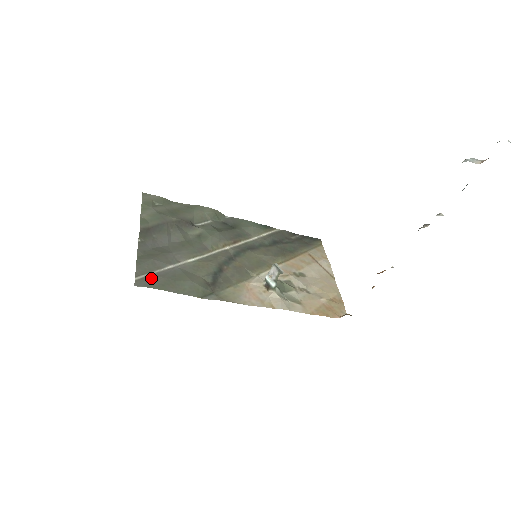
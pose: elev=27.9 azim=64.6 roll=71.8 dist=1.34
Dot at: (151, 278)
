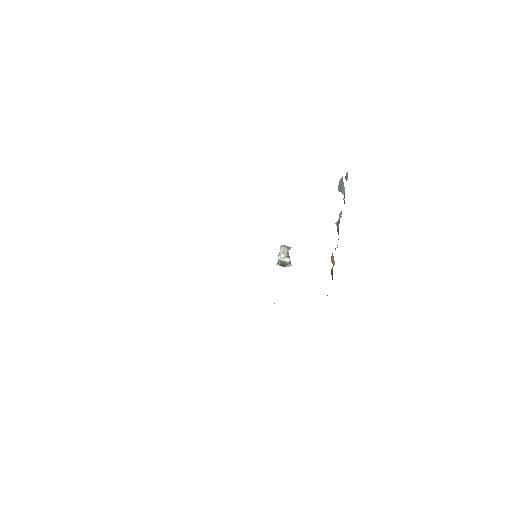
Dot at: occluded
